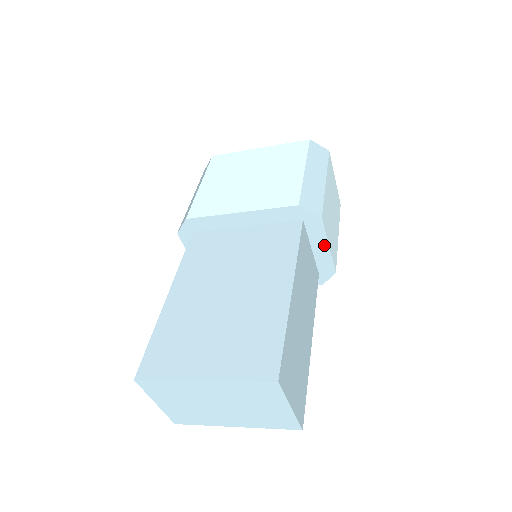
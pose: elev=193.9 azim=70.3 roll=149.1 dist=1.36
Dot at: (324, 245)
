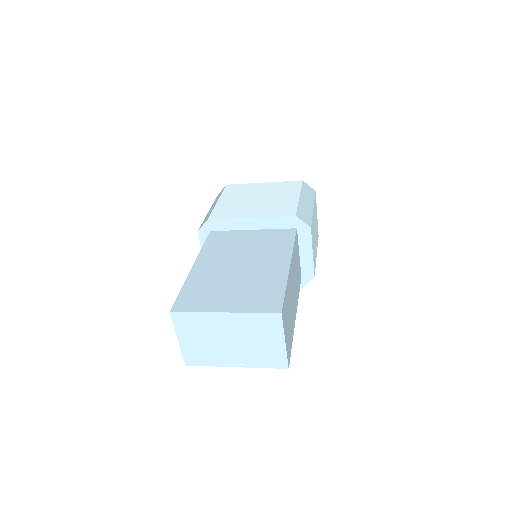
Dot at: (309, 251)
